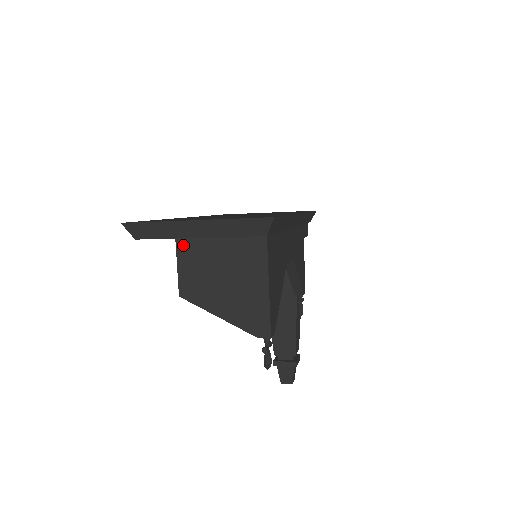
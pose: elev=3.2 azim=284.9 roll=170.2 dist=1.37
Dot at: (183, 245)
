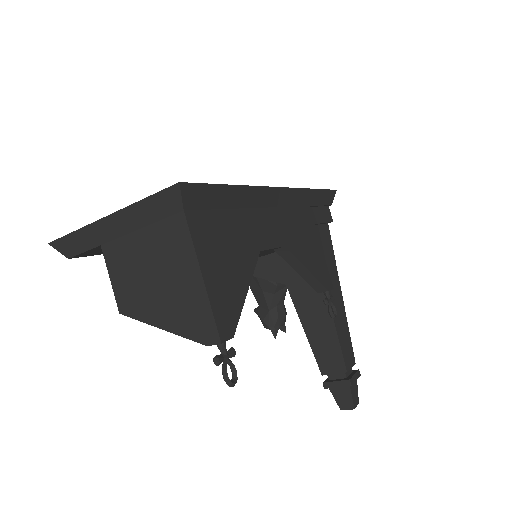
Dot at: (109, 251)
